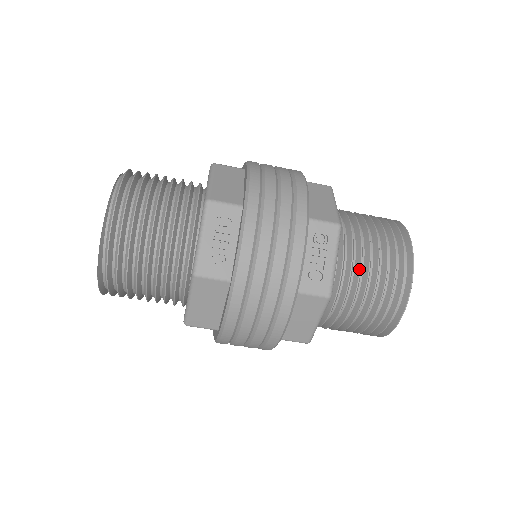
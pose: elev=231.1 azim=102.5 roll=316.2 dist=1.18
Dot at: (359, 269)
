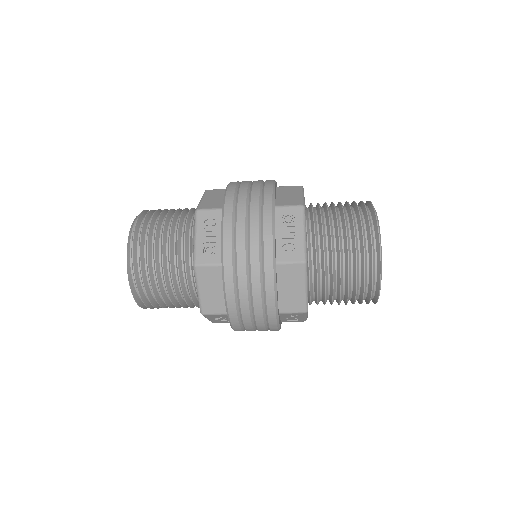
Dot at: (330, 239)
